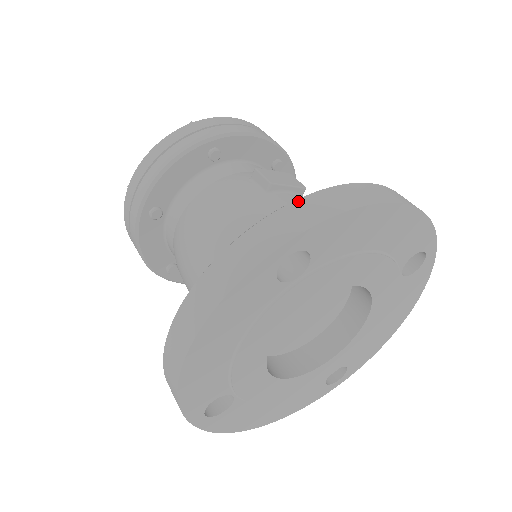
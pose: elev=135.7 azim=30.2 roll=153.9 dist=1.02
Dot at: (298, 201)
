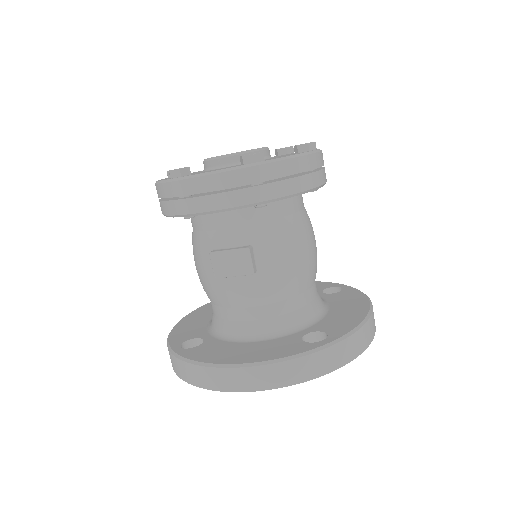
Dot at: (181, 362)
